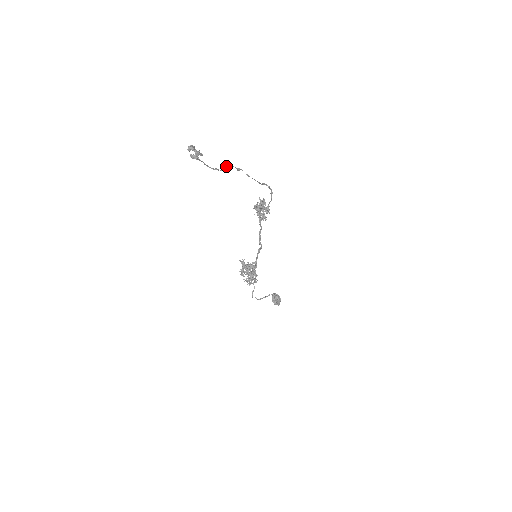
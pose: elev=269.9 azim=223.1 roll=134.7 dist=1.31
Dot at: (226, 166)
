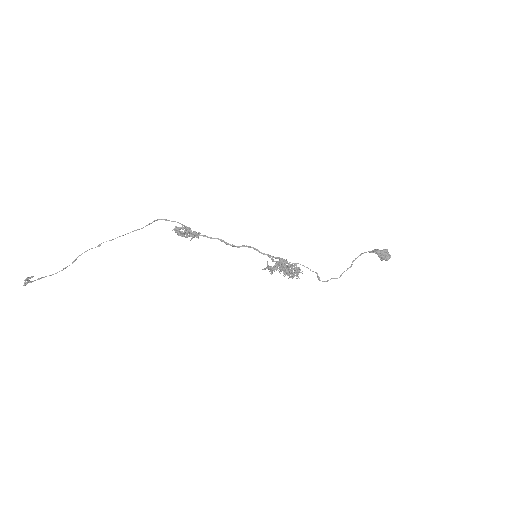
Dot at: occluded
